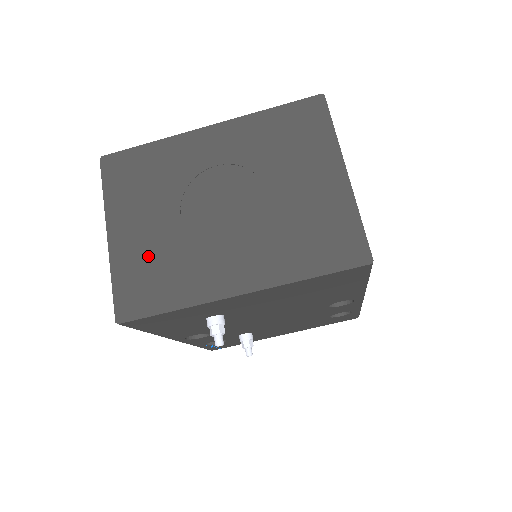
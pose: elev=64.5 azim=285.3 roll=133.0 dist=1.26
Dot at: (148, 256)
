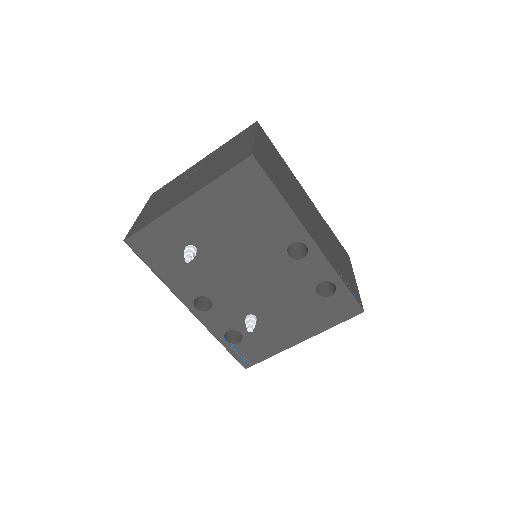
Dot at: (151, 212)
